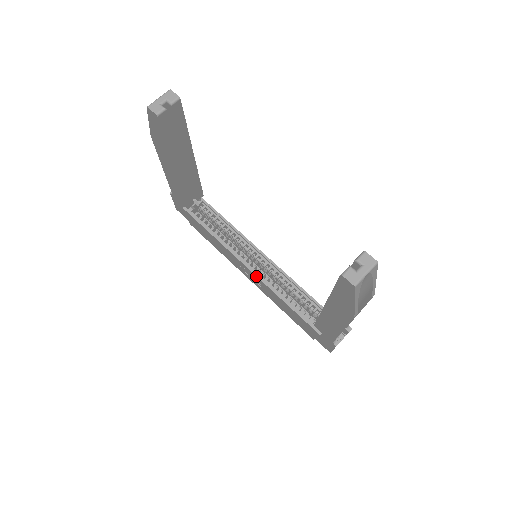
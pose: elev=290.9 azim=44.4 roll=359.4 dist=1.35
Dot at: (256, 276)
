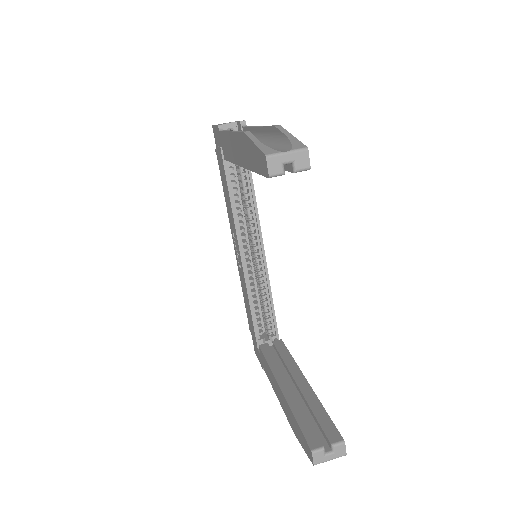
Dot at: (243, 267)
